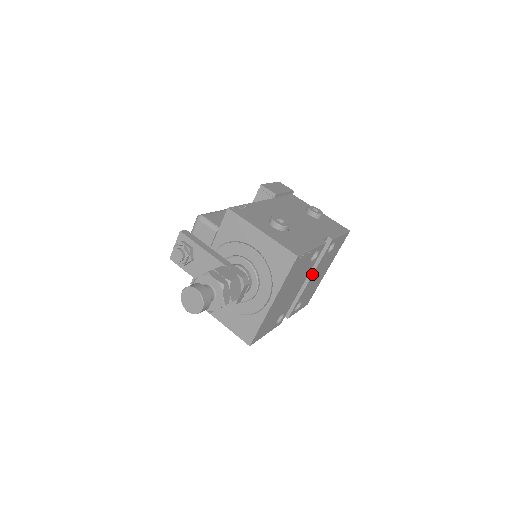
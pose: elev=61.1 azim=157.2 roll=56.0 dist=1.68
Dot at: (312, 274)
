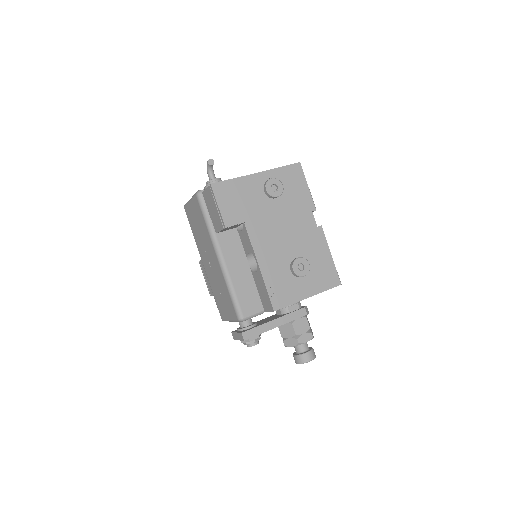
Dot at: occluded
